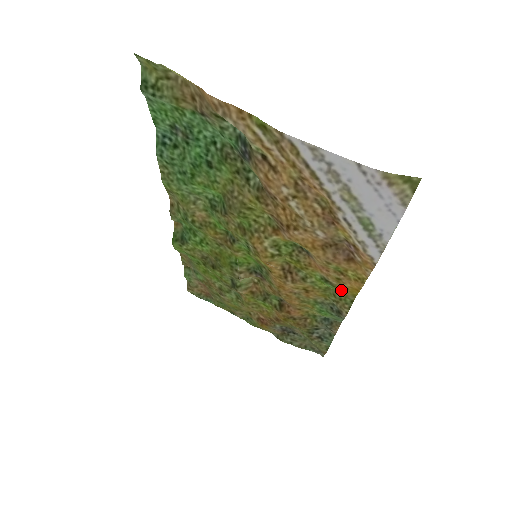
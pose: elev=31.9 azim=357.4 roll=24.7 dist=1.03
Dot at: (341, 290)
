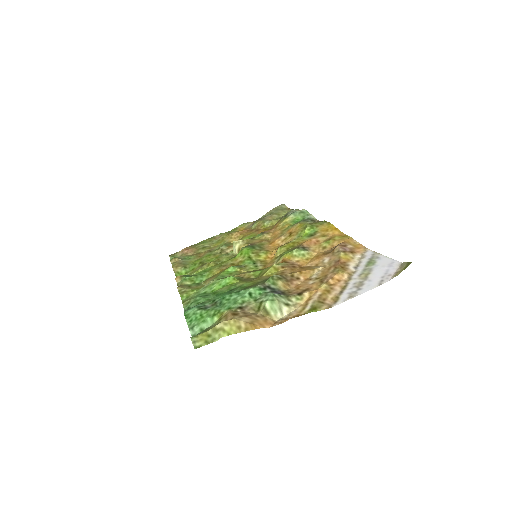
Dot at: (321, 229)
